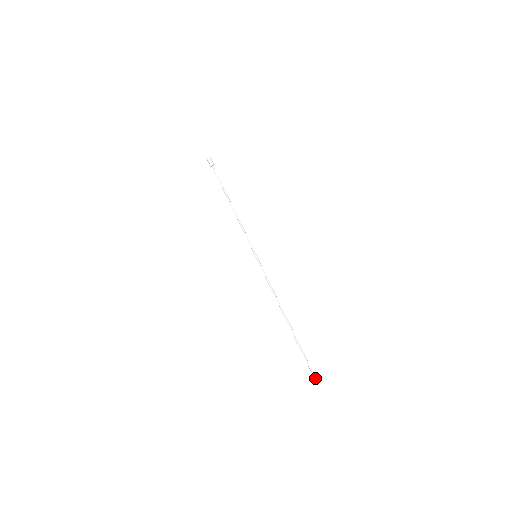
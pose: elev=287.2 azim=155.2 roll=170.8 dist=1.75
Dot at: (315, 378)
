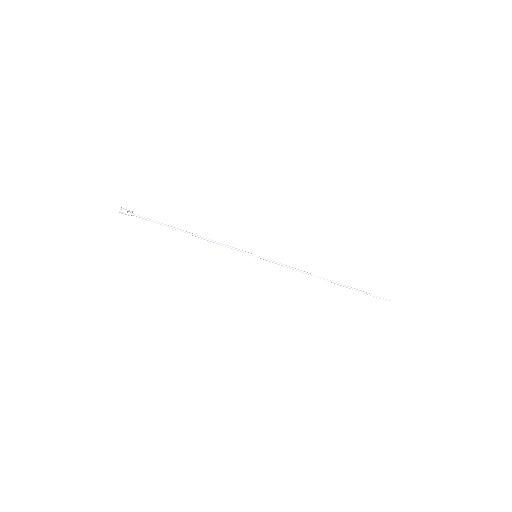
Dot at: occluded
